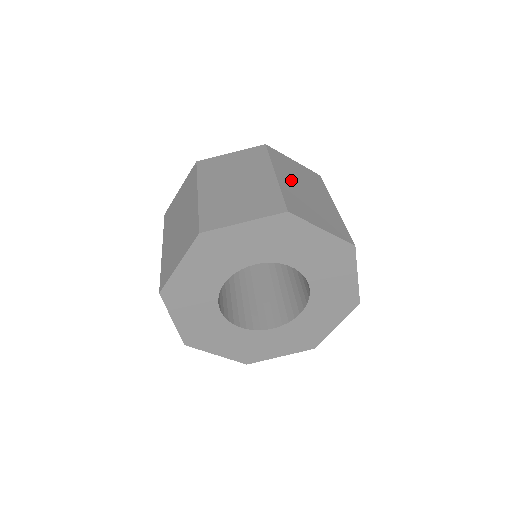
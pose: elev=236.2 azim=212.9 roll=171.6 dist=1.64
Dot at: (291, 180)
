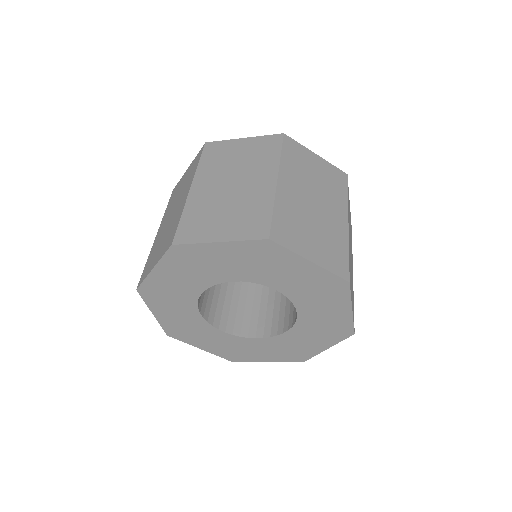
Dot at: occluded
